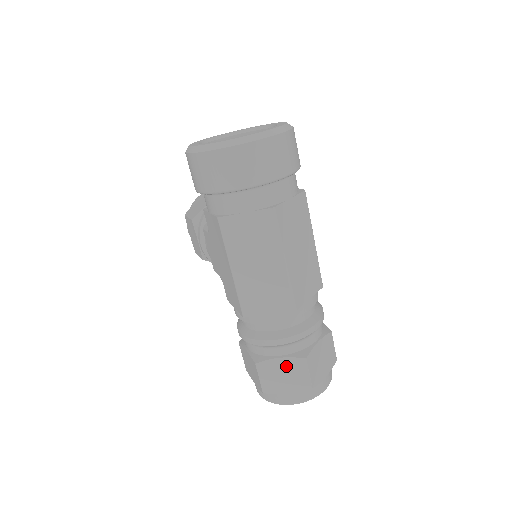
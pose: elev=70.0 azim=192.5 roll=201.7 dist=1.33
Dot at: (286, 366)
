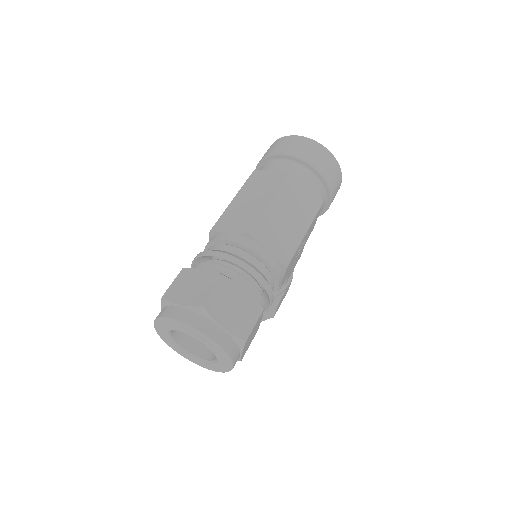
Dot at: (202, 277)
